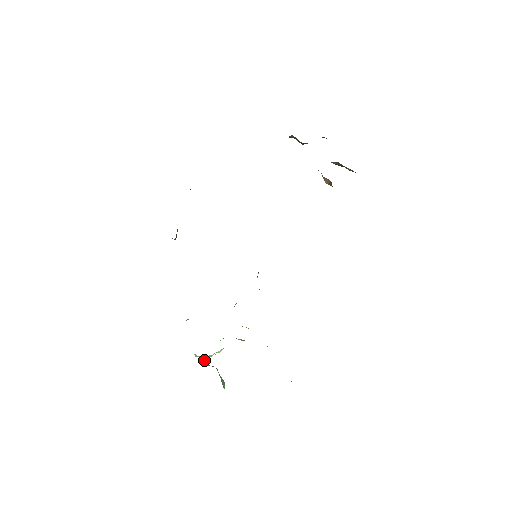
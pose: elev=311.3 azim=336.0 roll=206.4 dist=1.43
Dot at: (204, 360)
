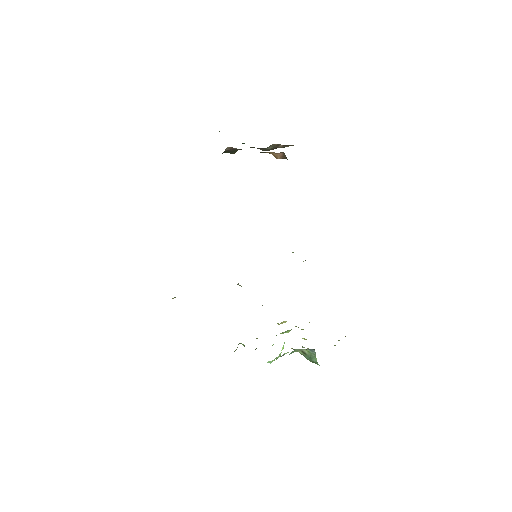
Dot at: (282, 355)
